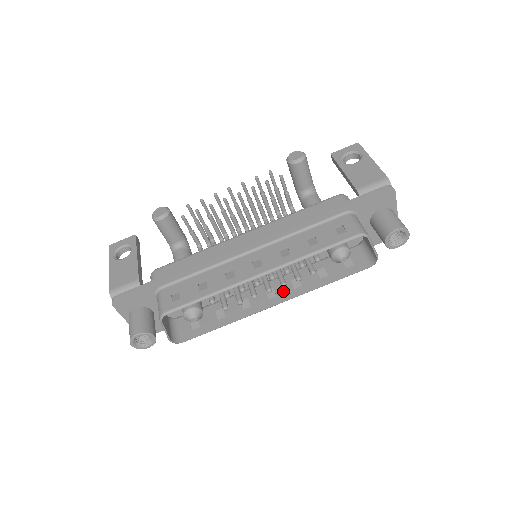
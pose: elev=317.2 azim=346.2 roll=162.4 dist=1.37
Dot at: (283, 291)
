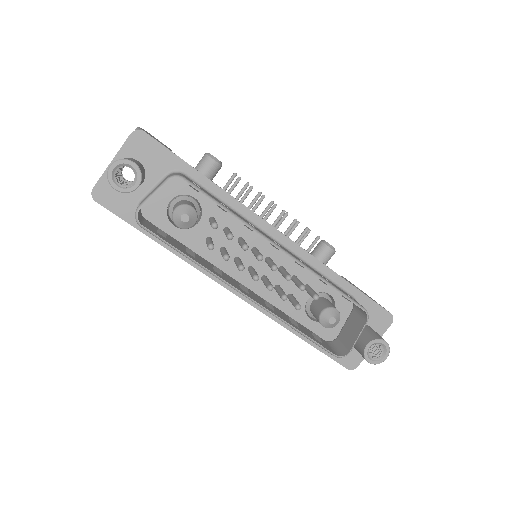
Dot at: (256, 298)
